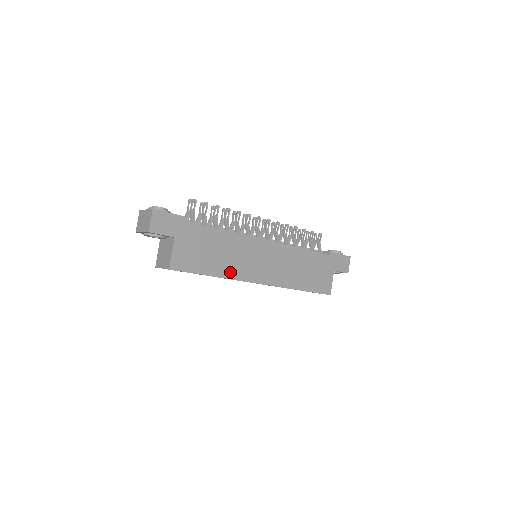
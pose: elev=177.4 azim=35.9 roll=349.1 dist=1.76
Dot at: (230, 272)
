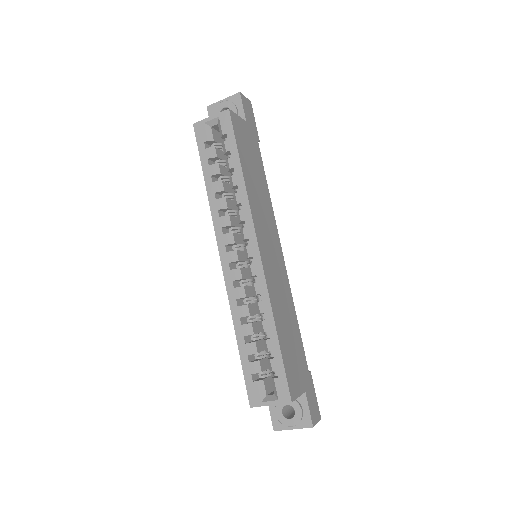
Dot at: (251, 196)
